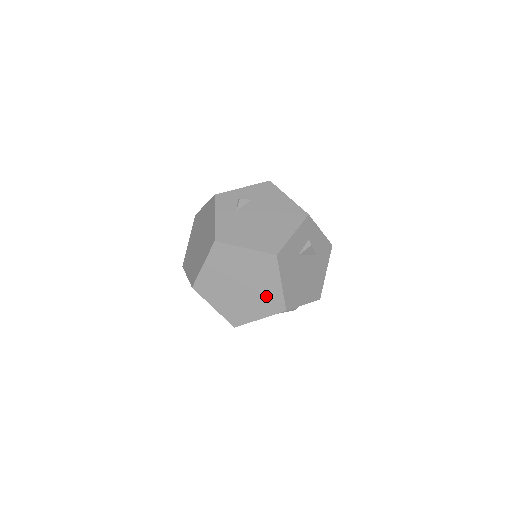
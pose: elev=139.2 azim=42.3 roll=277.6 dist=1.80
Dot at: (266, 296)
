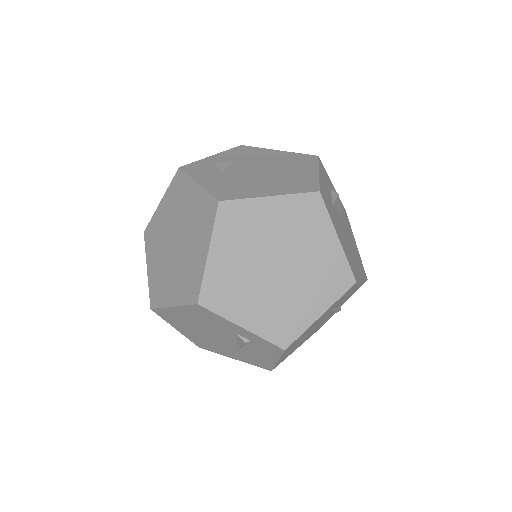
Dot at: (321, 269)
